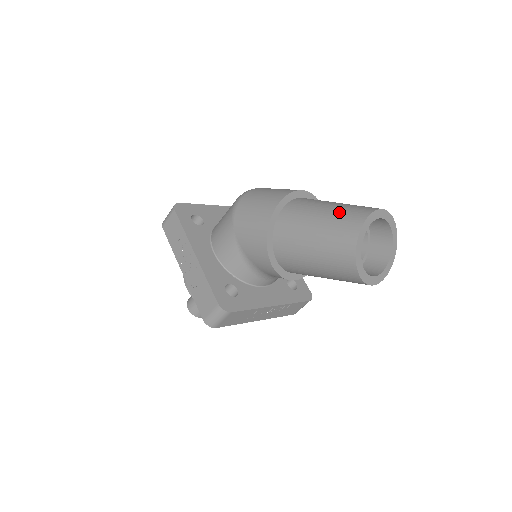
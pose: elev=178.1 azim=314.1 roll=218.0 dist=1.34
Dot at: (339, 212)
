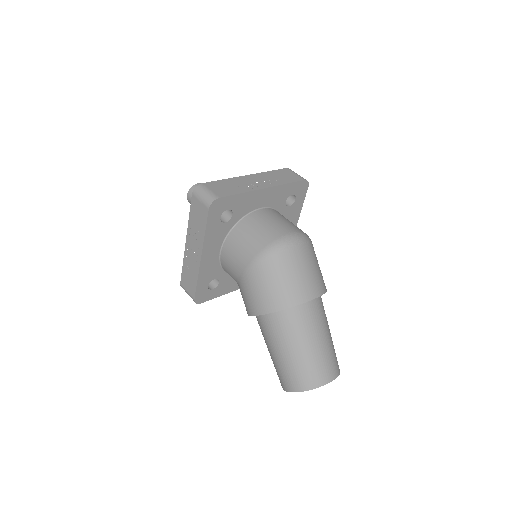
Dot at: (306, 363)
